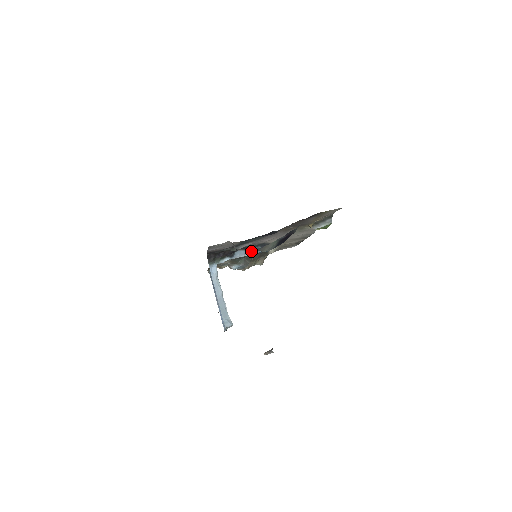
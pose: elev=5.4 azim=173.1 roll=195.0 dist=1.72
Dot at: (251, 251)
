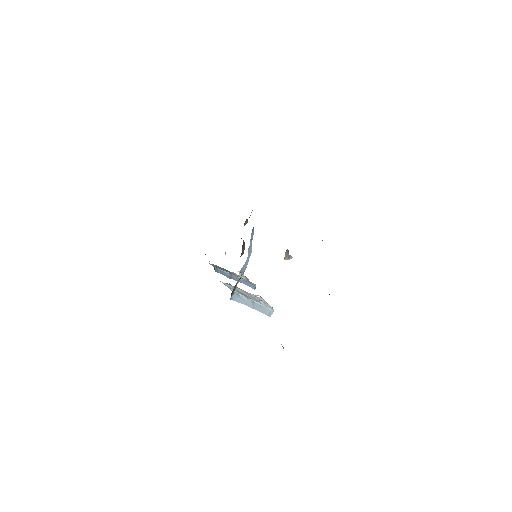
Dot at: (248, 254)
